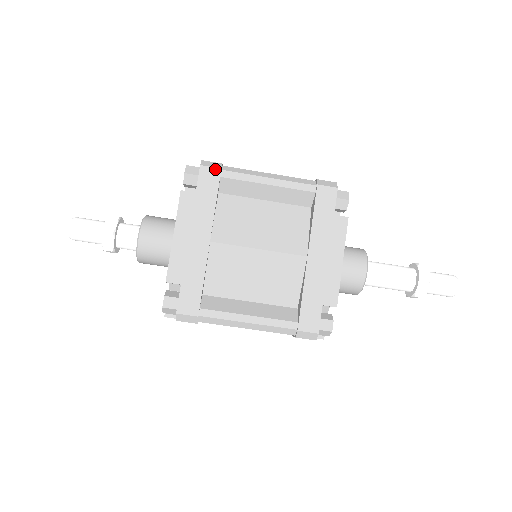
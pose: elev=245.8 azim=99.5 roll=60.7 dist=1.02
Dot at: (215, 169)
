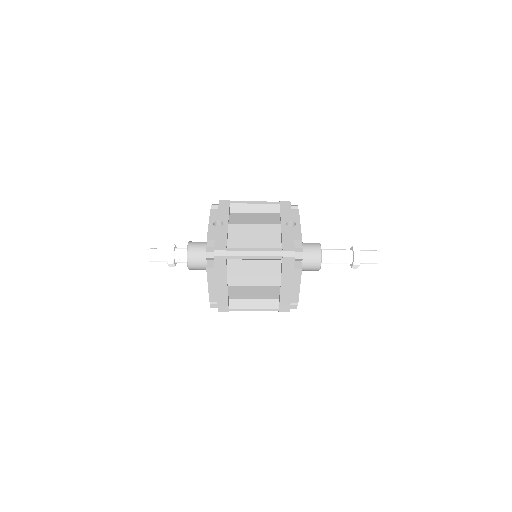
Dot at: (222, 257)
